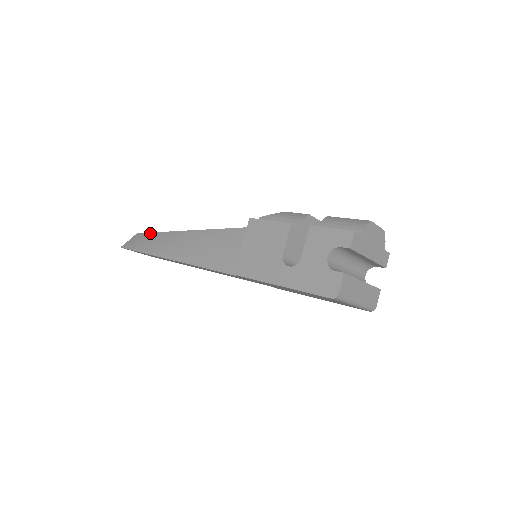
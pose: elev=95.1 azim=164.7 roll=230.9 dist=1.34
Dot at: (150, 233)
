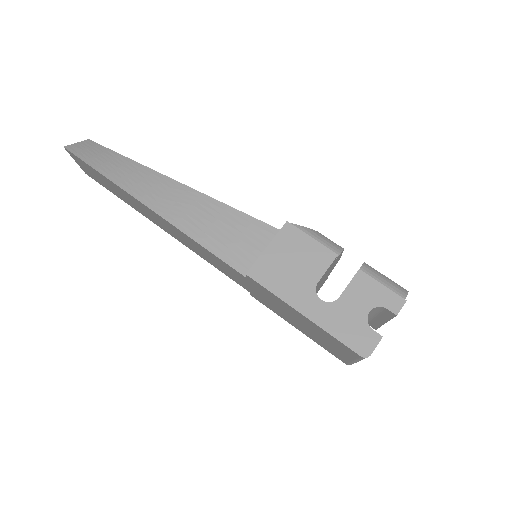
Dot at: (114, 152)
